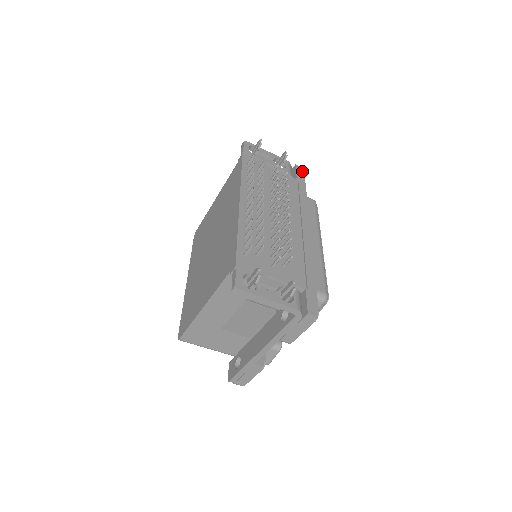
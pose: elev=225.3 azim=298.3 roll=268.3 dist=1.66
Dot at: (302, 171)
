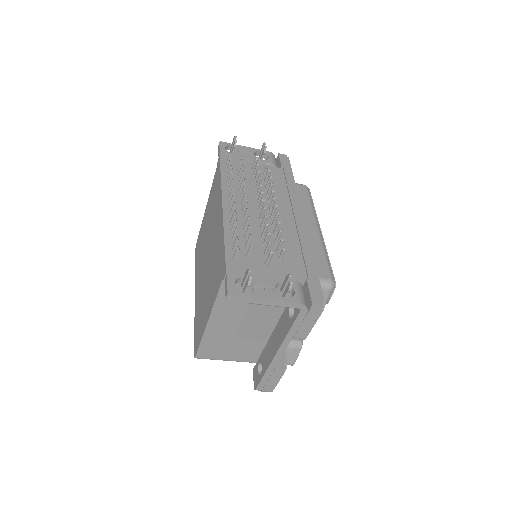
Dot at: (286, 158)
